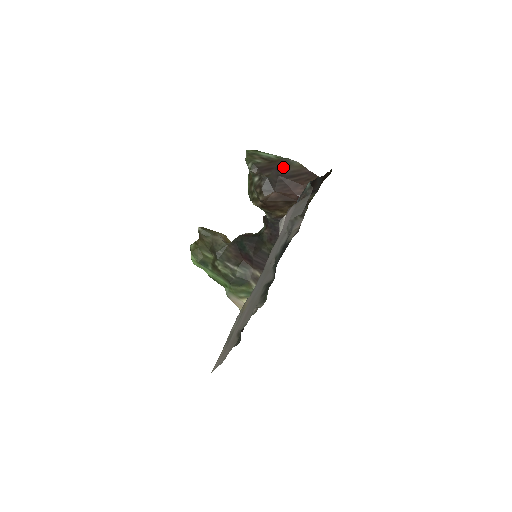
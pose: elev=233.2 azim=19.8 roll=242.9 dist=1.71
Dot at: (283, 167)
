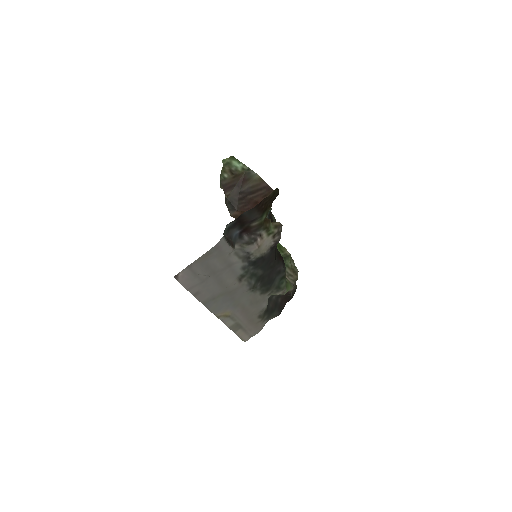
Dot at: (244, 182)
